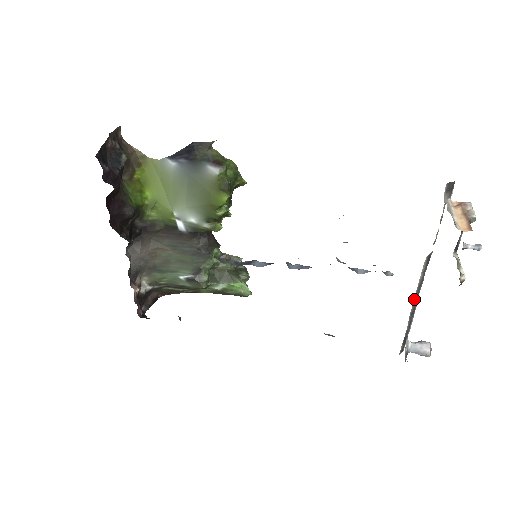
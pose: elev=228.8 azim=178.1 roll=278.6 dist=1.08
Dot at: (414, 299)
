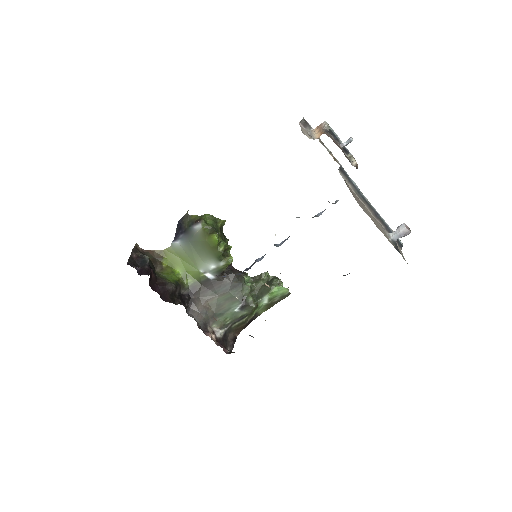
Dot at: (363, 203)
